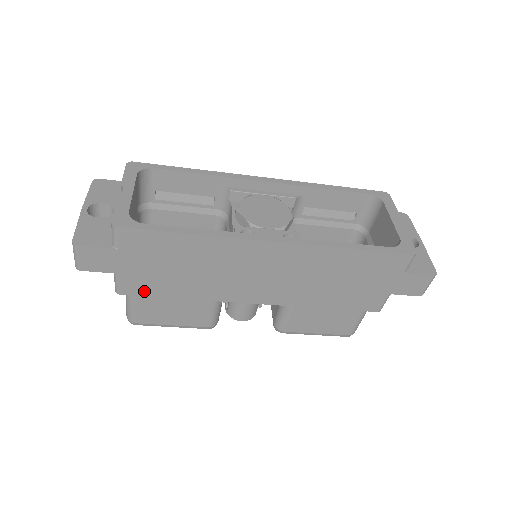
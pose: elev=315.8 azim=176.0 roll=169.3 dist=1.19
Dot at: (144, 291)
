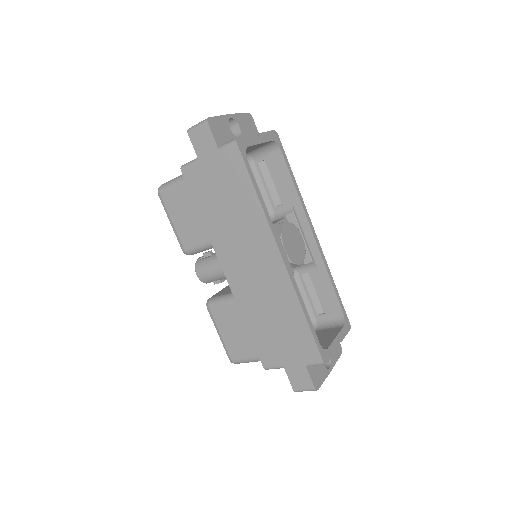
Dot at: (193, 186)
